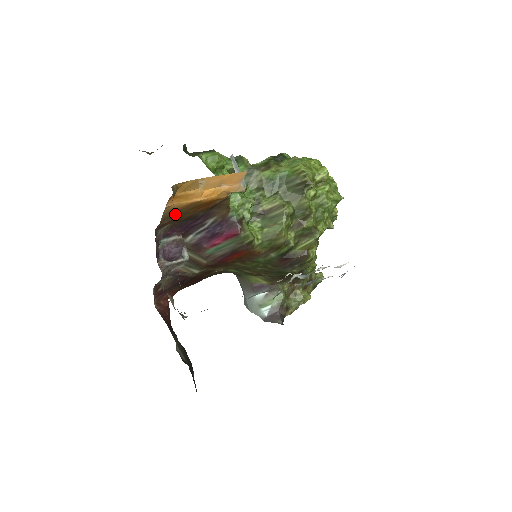
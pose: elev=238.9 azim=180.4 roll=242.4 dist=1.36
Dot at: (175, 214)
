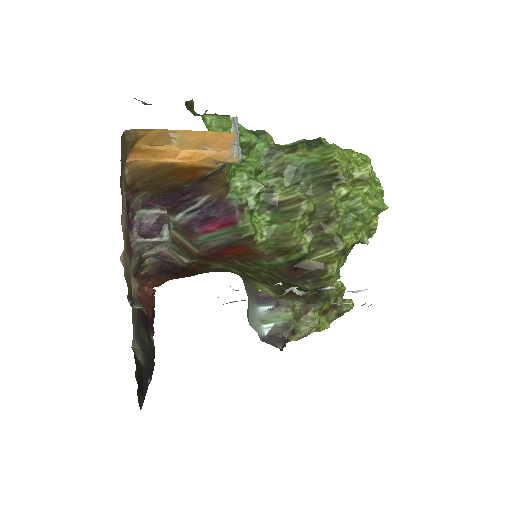
Dot at: (147, 176)
